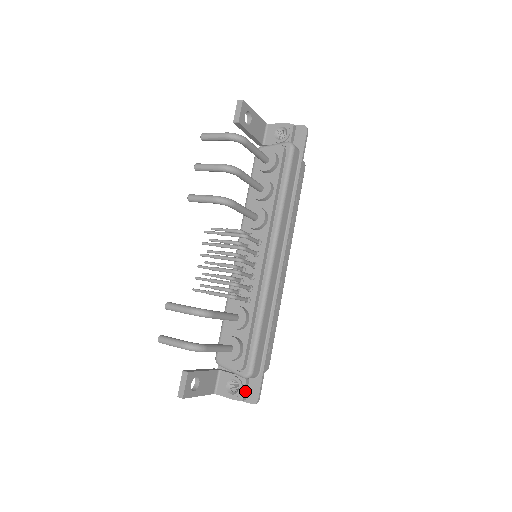
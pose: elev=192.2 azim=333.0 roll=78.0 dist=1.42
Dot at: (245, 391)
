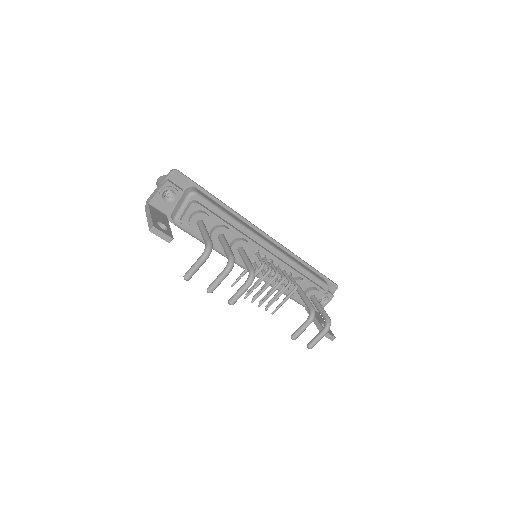
Dot at: (329, 292)
